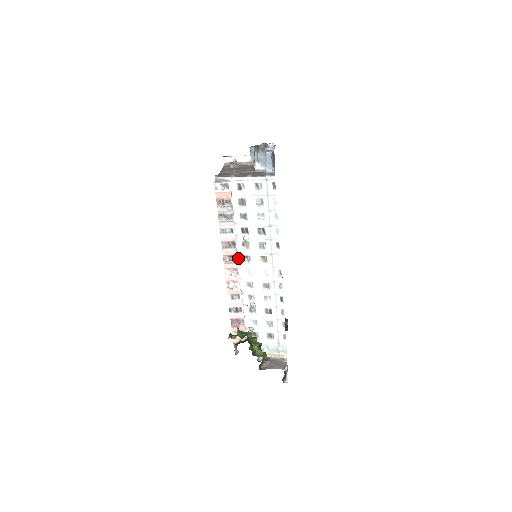
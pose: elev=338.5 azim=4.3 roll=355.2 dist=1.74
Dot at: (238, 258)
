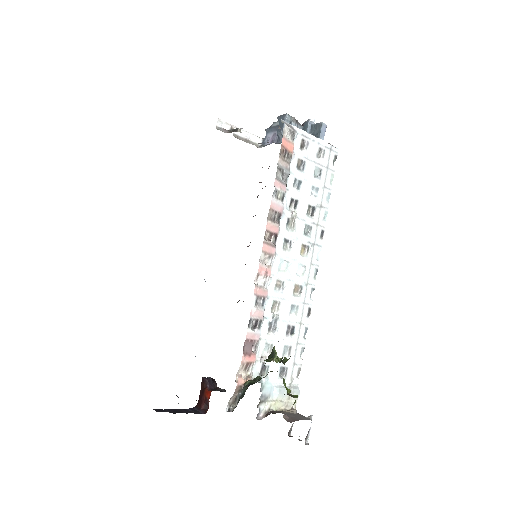
Dot at: (276, 240)
